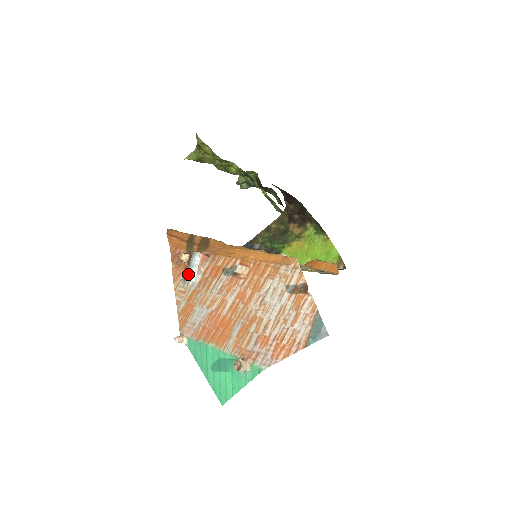
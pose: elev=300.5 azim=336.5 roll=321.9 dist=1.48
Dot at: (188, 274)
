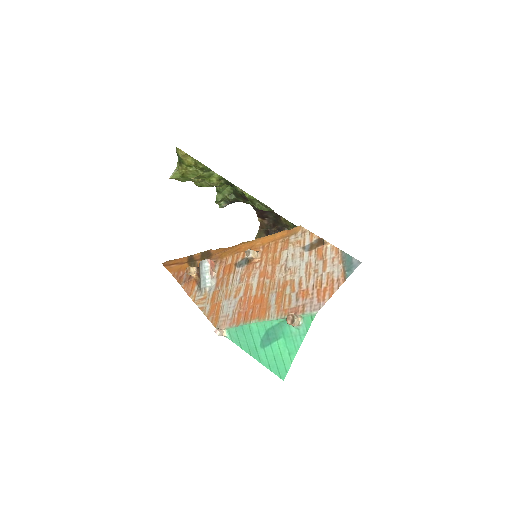
Dot at: (202, 282)
